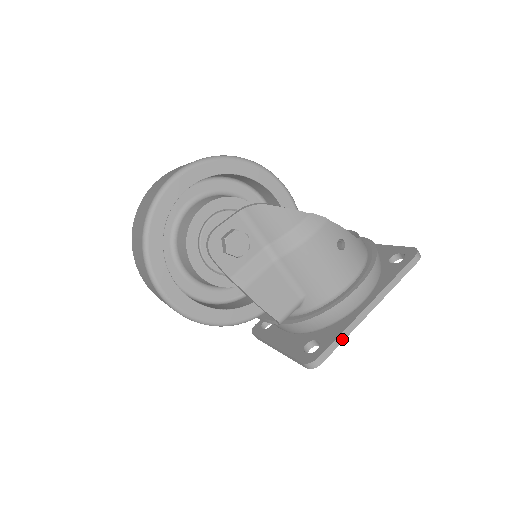
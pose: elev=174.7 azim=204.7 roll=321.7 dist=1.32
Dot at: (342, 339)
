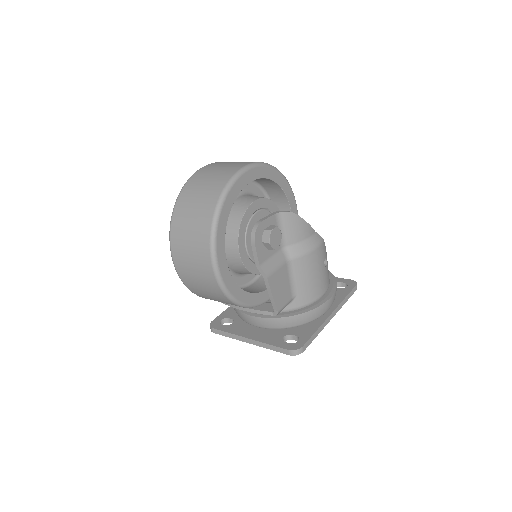
Dot at: (316, 335)
